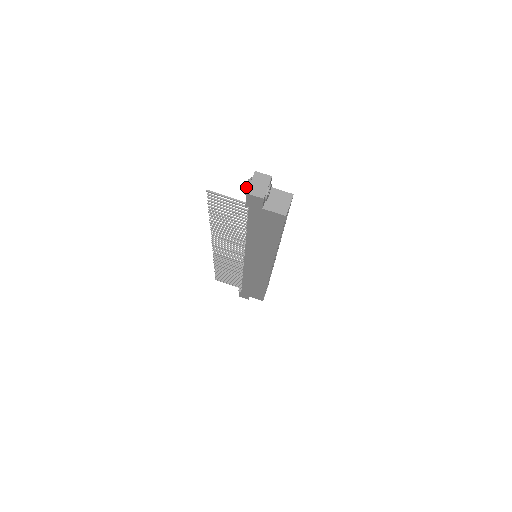
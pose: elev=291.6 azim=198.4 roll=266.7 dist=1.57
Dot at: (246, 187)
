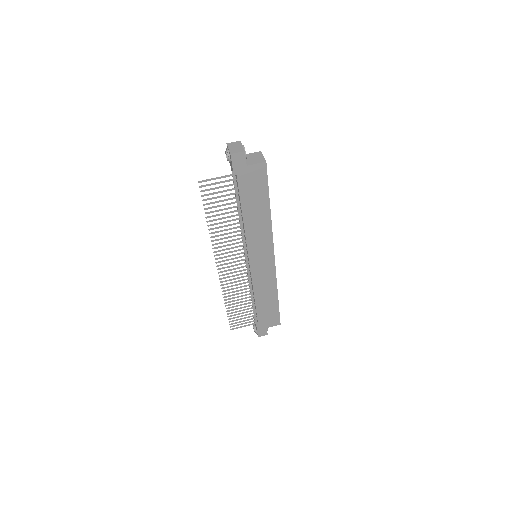
Dot at: (227, 154)
